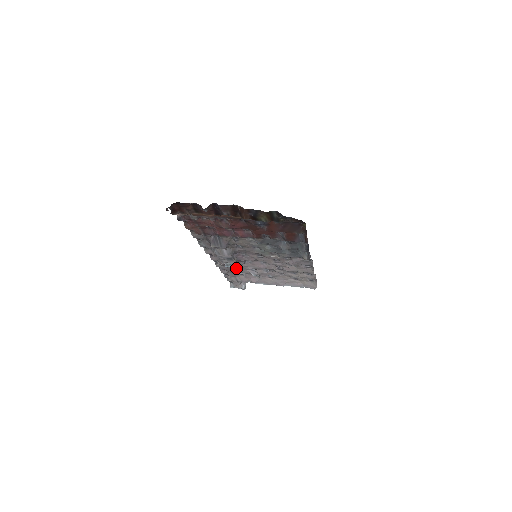
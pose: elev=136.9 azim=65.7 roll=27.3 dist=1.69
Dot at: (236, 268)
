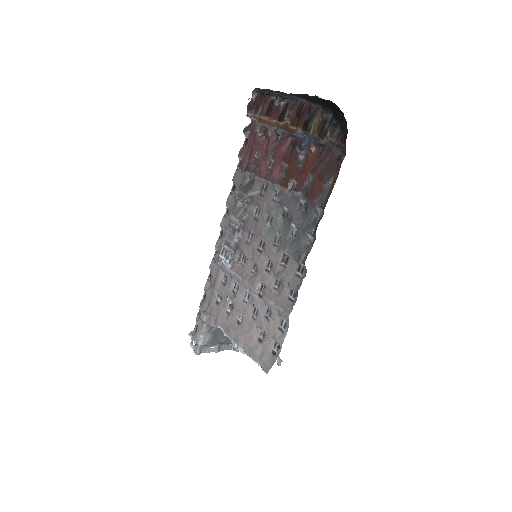
Dot at: (222, 282)
